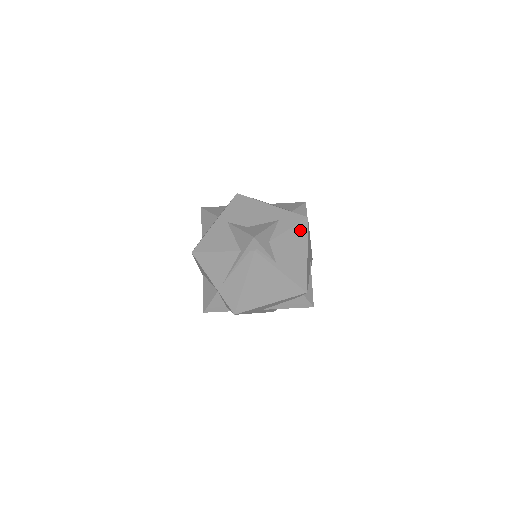
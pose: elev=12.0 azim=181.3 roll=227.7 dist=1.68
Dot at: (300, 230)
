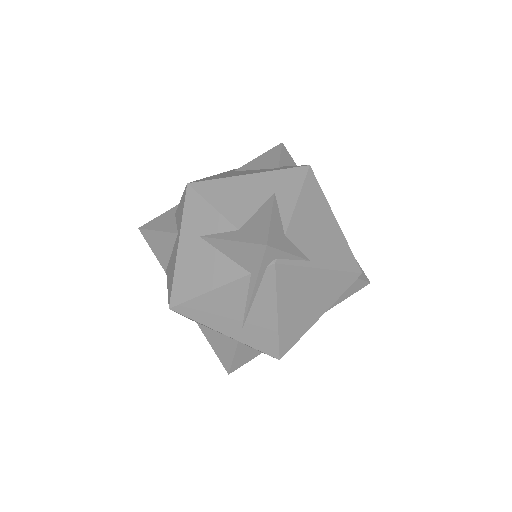
Dot at: (311, 190)
